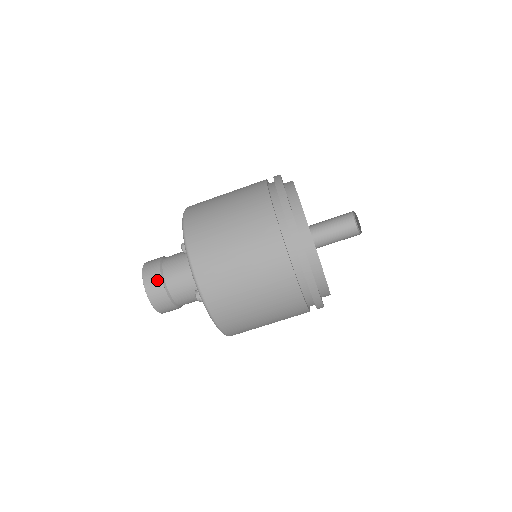
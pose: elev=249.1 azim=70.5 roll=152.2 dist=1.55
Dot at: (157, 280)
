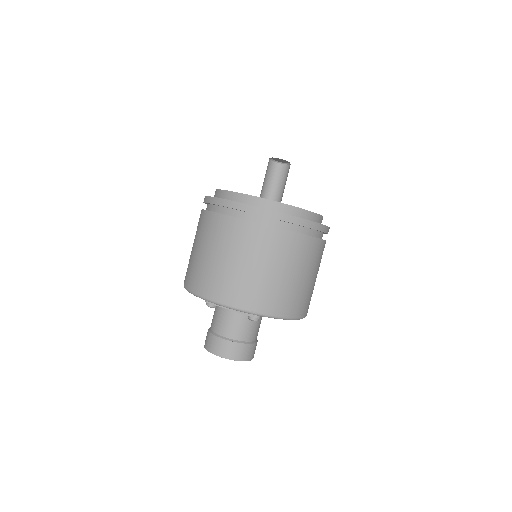
Dot at: (221, 343)
